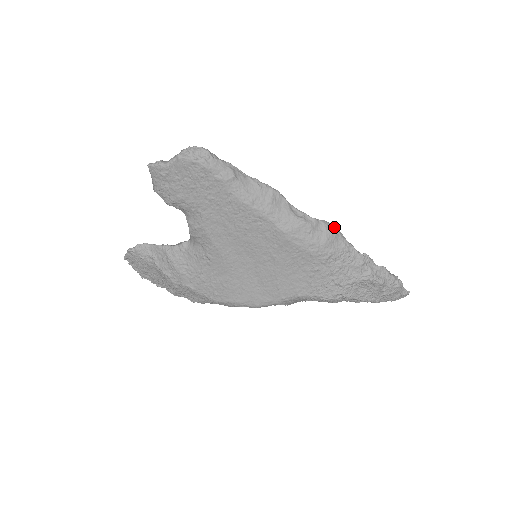
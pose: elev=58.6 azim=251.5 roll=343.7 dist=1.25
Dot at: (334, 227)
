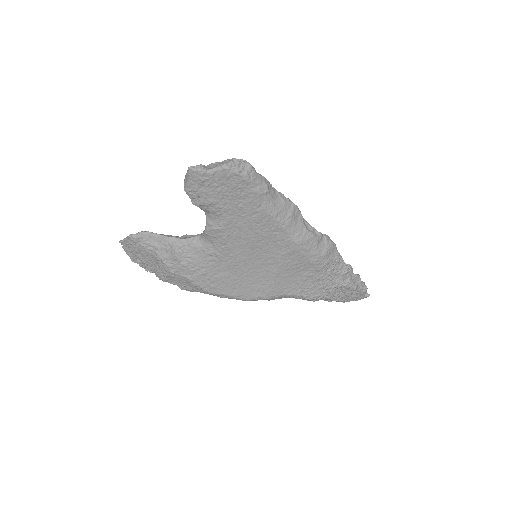
Dot at: (332, 241)
